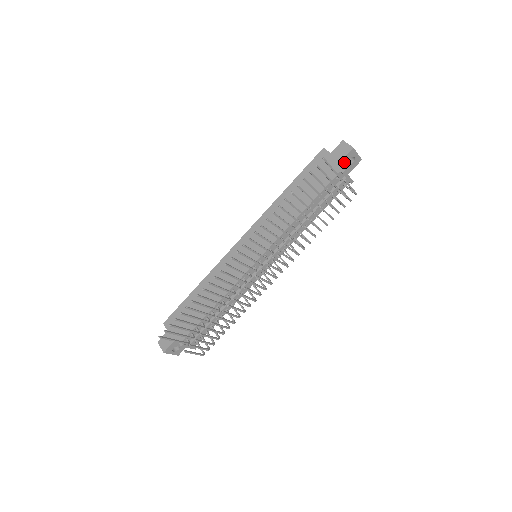
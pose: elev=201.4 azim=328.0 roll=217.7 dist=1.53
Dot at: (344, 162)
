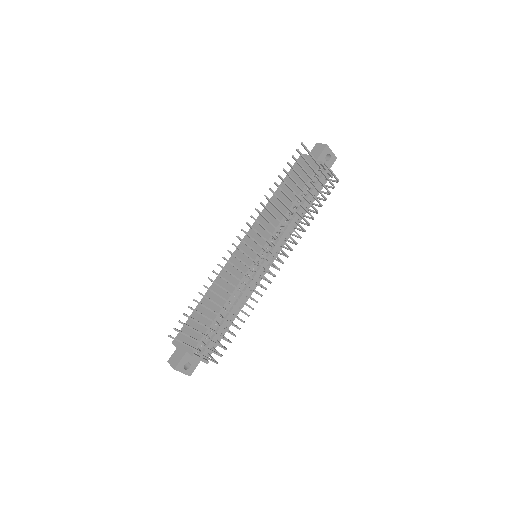
Dot at: (321, 158)
